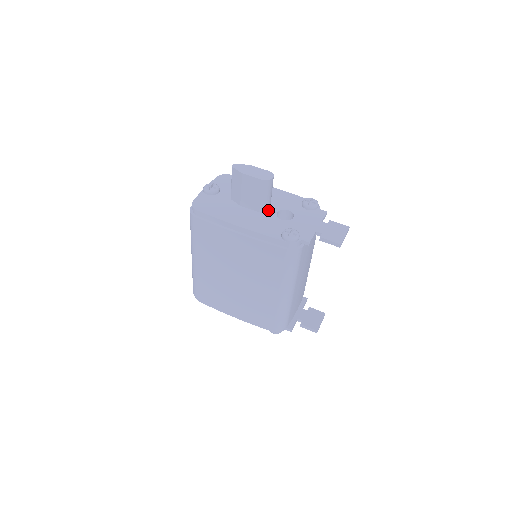
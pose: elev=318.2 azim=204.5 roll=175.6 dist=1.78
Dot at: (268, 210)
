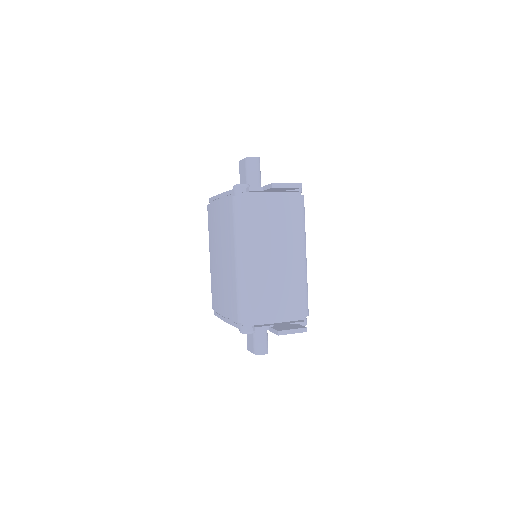
Dot at: occluded
